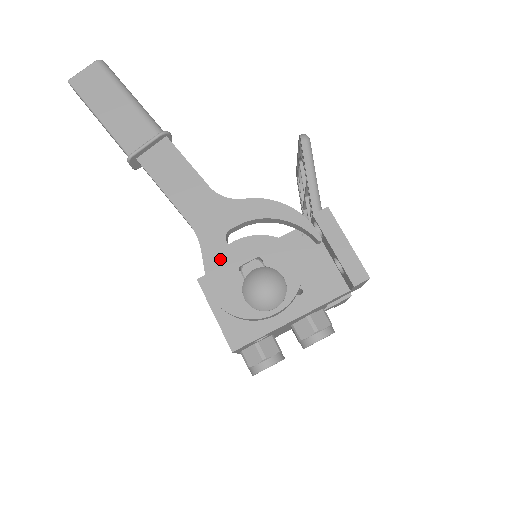
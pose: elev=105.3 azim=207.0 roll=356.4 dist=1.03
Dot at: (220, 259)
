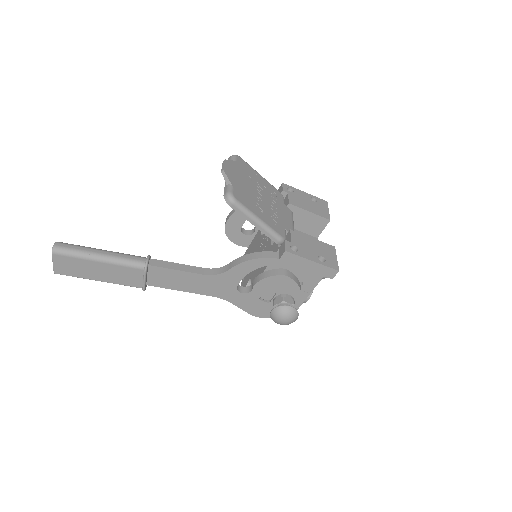
Dot at: (245, 301)
